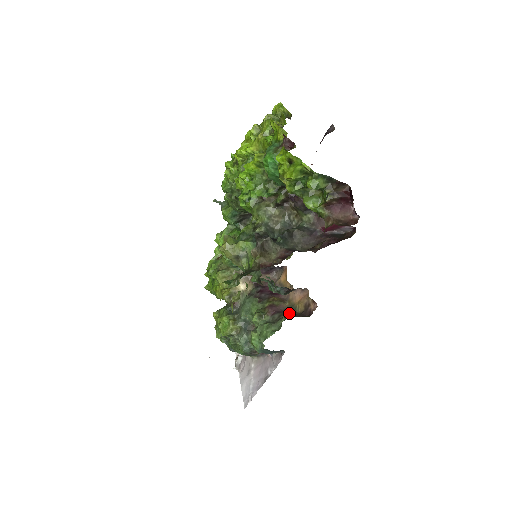
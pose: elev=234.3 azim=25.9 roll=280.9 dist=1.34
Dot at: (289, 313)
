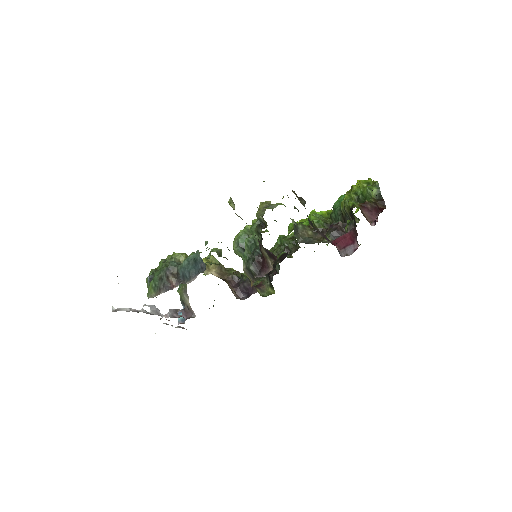
Dot at: occluded
